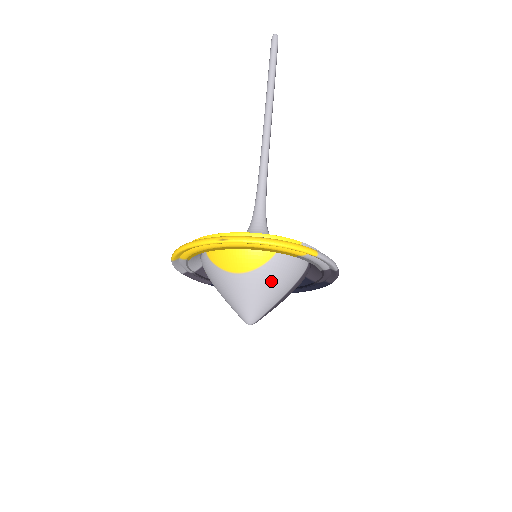
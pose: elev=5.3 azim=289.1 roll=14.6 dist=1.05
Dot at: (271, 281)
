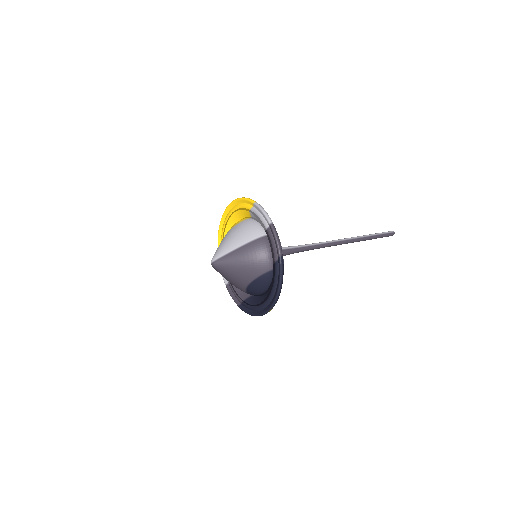
Dot at: (234, 232)
